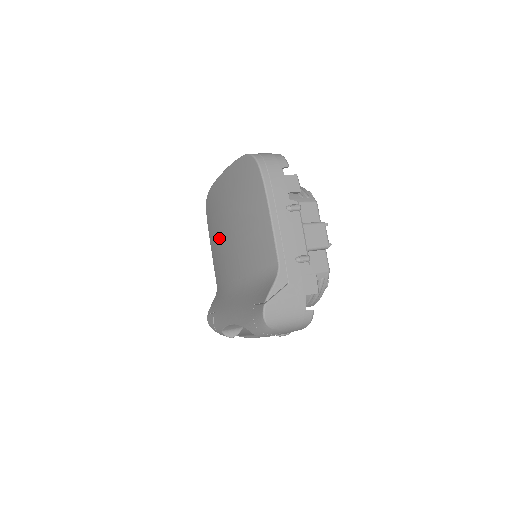
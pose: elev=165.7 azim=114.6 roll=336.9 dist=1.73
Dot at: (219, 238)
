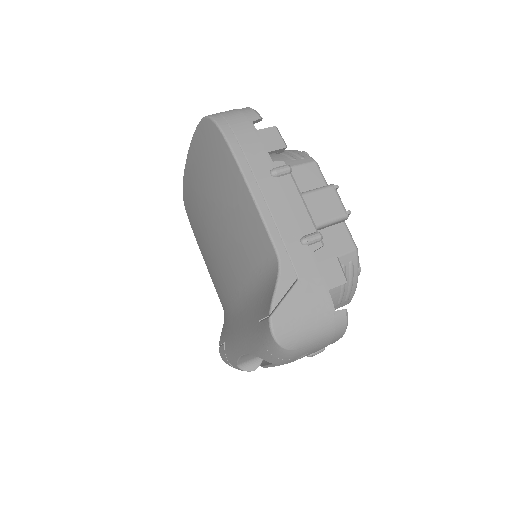
Dot at: (206, 246)
